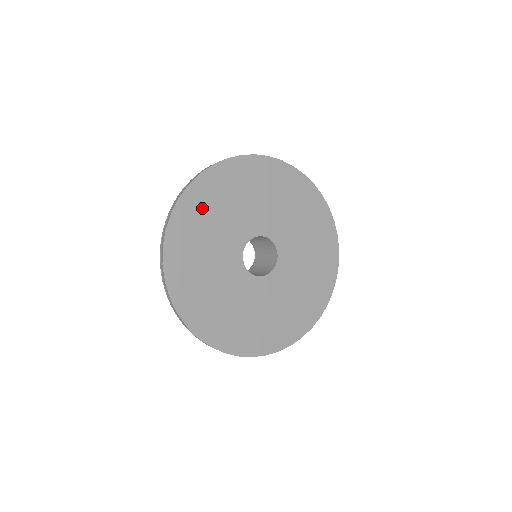
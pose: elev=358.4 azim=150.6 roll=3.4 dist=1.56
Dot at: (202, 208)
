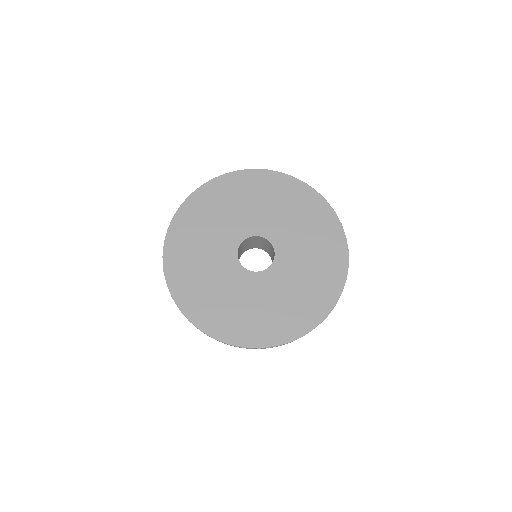
Dot at: (258, 188)
